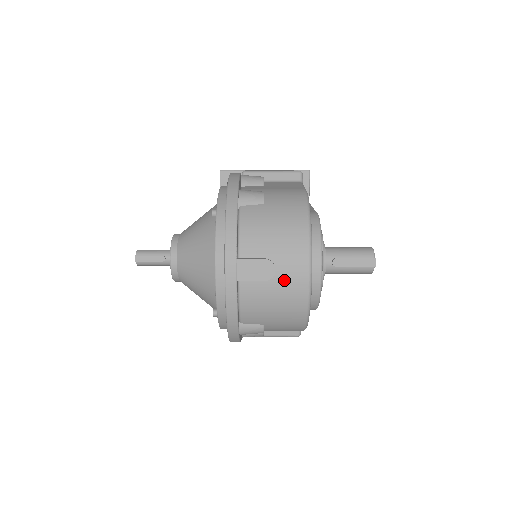
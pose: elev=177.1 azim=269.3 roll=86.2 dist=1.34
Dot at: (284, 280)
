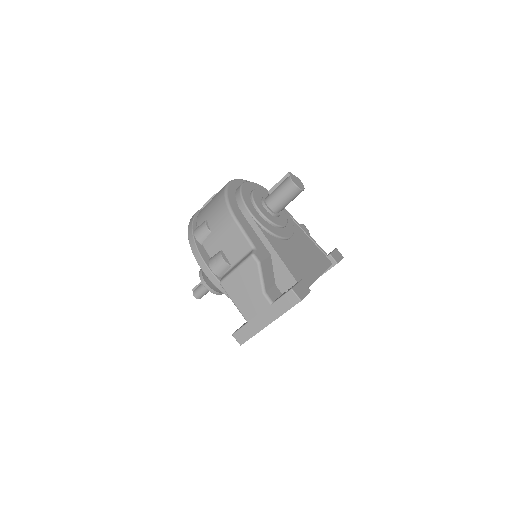
Dot at: occluded
